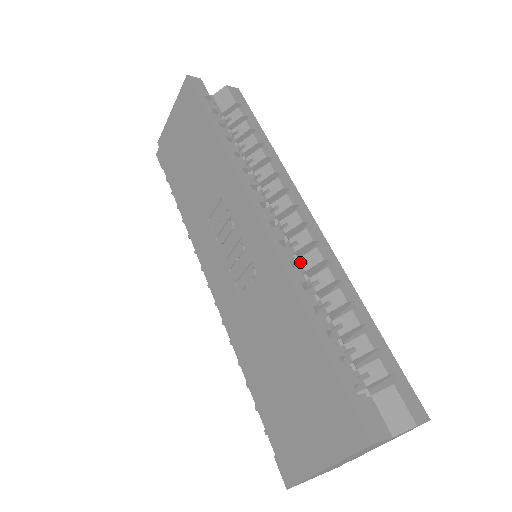
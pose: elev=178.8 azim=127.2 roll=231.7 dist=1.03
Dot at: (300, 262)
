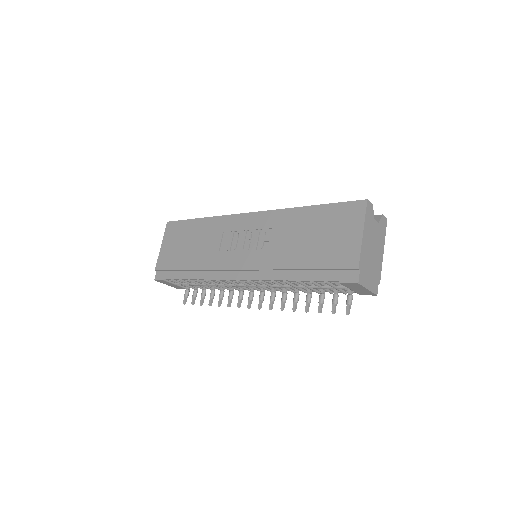
Dot at: occluded
